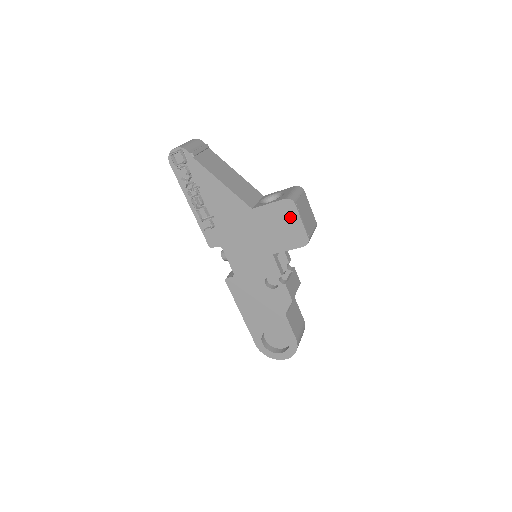
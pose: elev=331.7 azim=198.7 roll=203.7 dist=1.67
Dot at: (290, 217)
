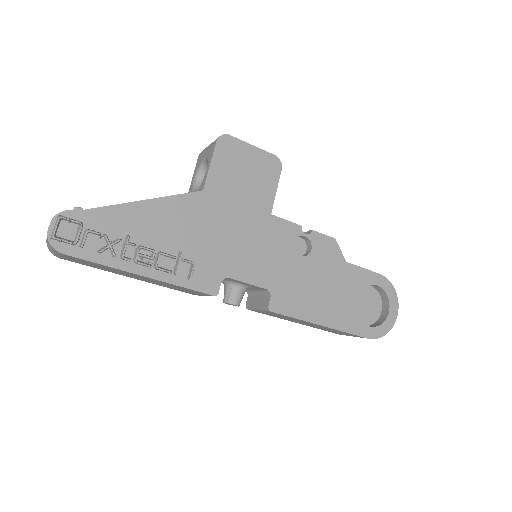
Dot at: (240, 154)
